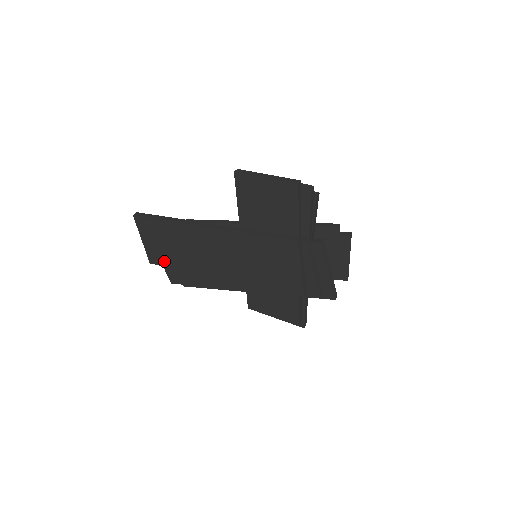
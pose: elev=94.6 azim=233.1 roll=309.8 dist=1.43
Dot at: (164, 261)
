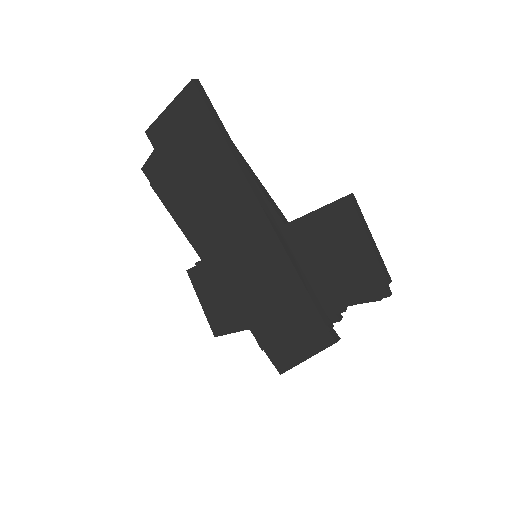
Dot at: (165, 152)
